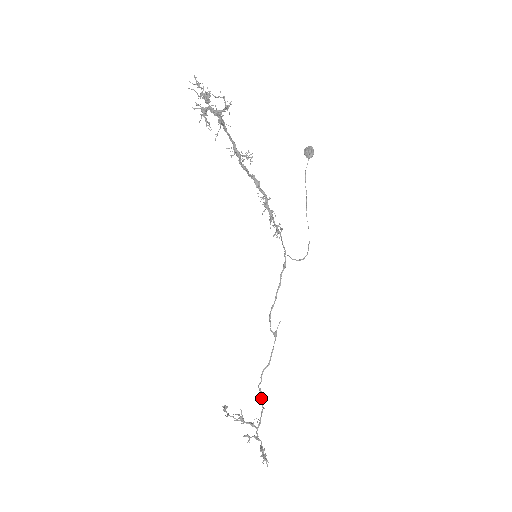
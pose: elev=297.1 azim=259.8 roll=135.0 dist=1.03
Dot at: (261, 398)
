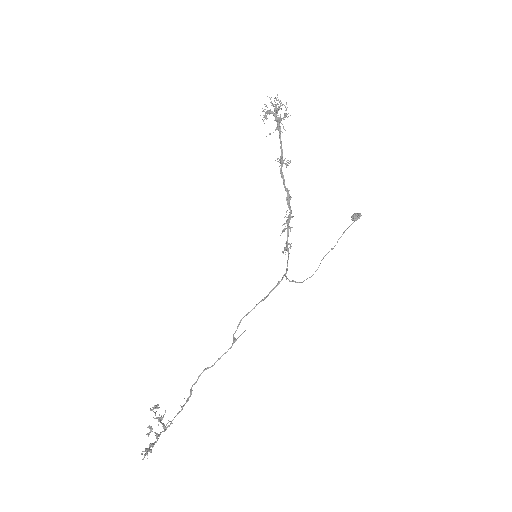
Dot at: (187, 400)
